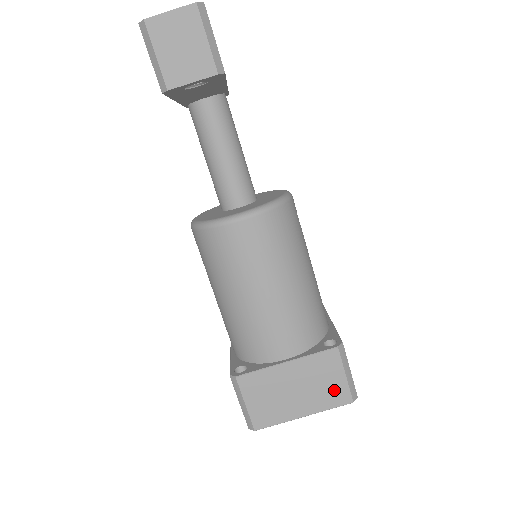
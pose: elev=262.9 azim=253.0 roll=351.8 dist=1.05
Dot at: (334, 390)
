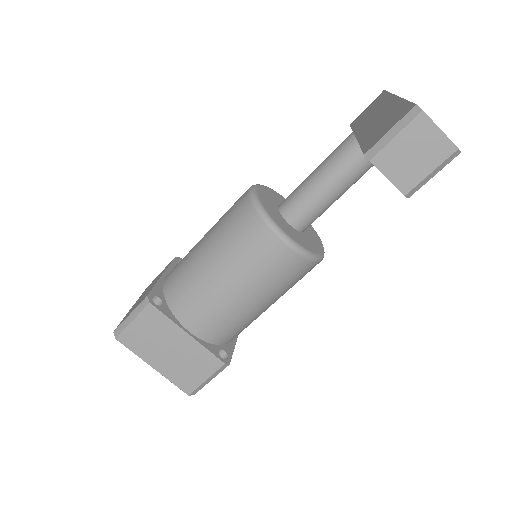
Dot at: (189, 378)
